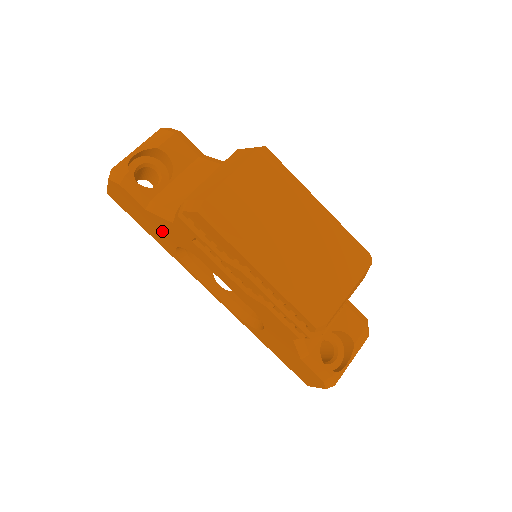
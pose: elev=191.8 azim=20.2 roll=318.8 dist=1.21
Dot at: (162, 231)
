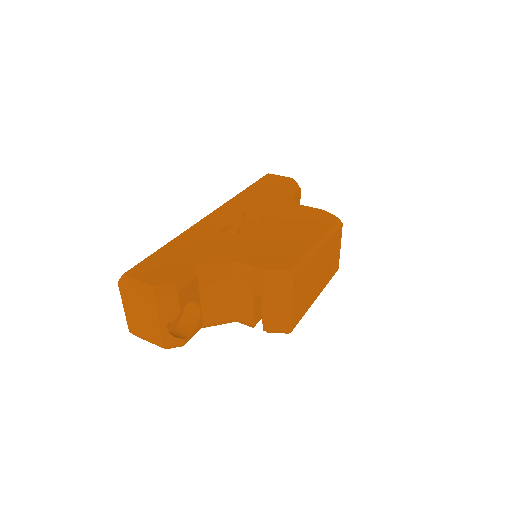
Dot at: occluded
